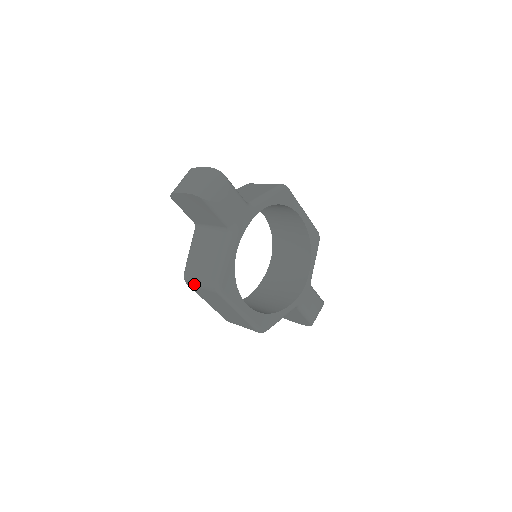
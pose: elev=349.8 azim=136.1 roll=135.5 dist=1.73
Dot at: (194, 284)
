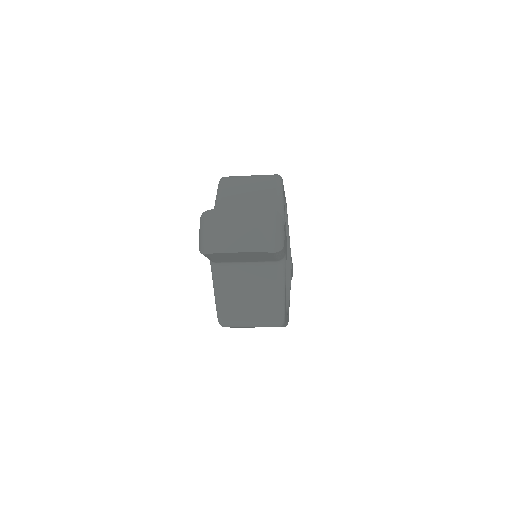
Dot at: (240, 326)
